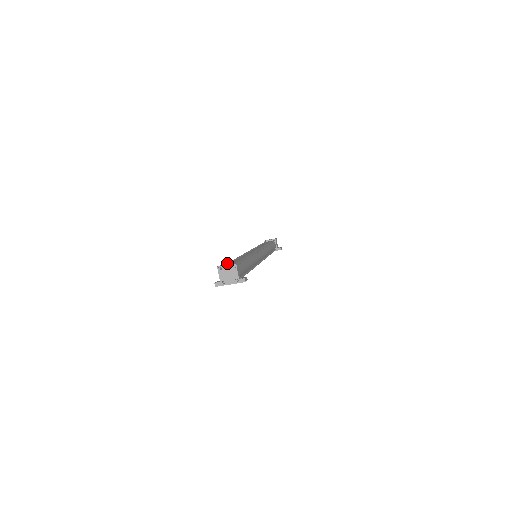
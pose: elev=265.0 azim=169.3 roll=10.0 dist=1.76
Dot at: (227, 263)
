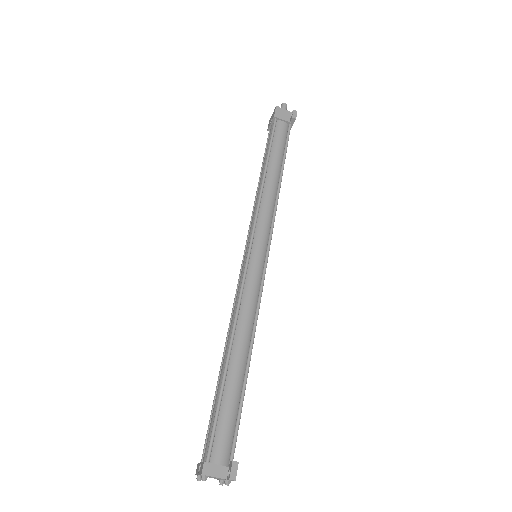
Dot at: occluded
